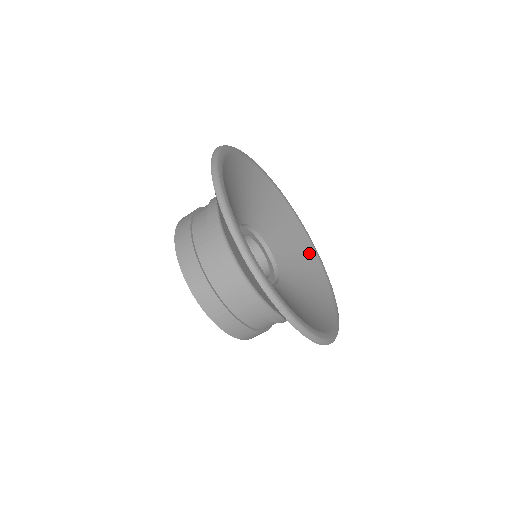
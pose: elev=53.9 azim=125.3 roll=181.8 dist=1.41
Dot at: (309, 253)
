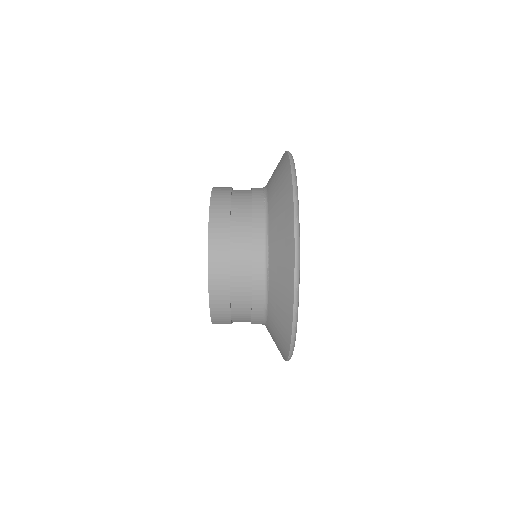
Dot at: occluded
